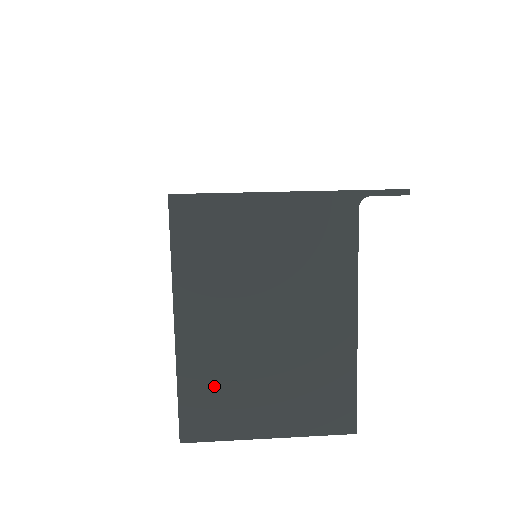
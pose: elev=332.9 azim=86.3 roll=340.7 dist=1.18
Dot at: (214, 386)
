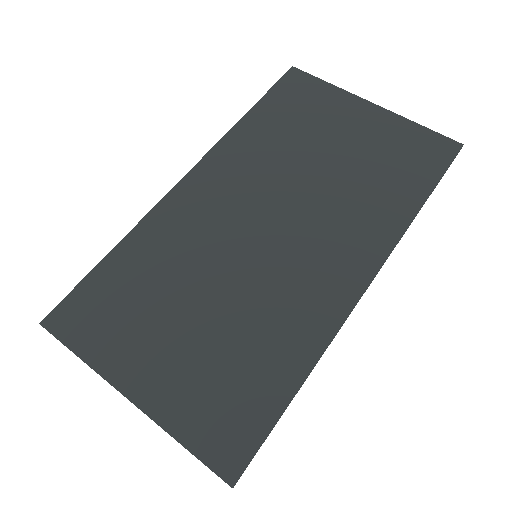
Dot at: occluded
